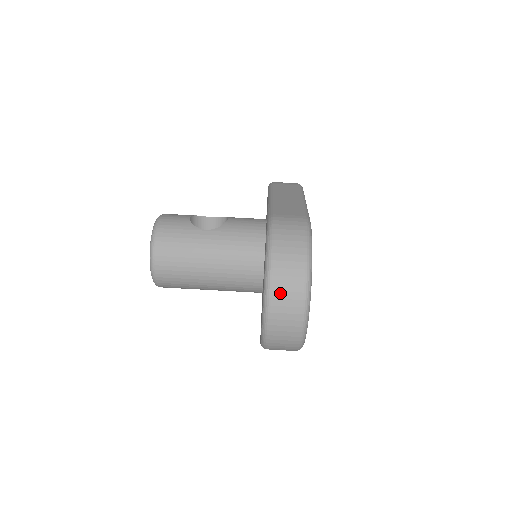
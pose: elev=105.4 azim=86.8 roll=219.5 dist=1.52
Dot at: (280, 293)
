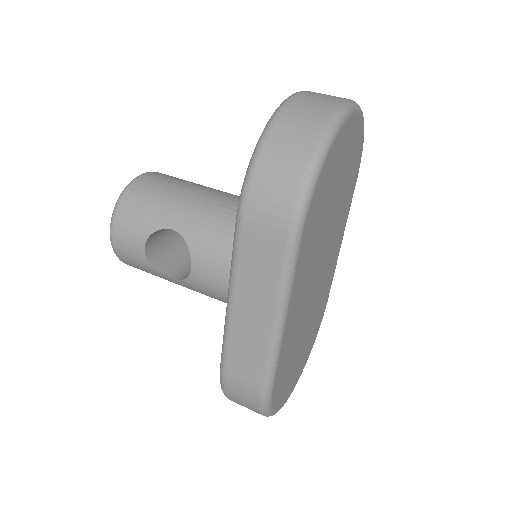
Dot at: occluded
